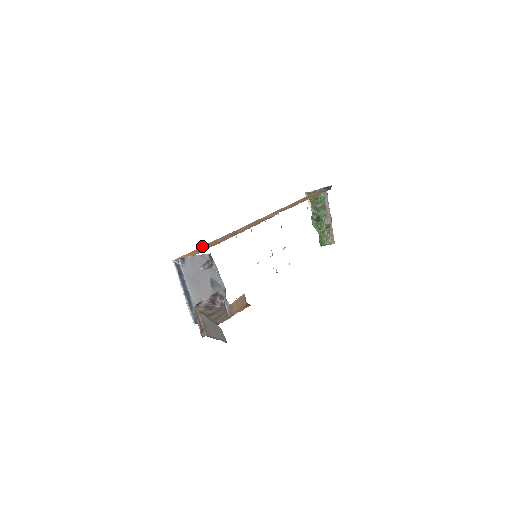
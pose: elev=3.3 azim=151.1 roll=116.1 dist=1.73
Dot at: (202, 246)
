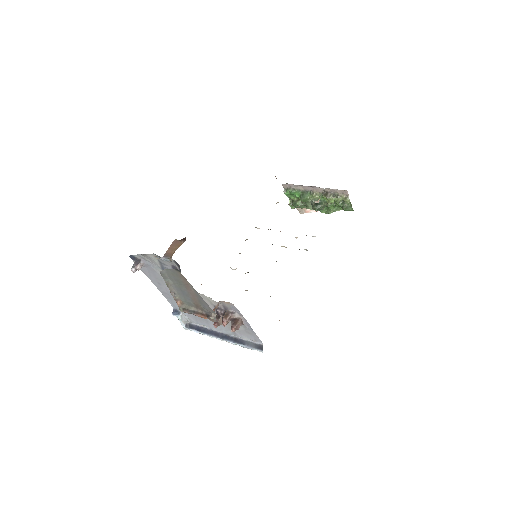
Dot at: occluded
